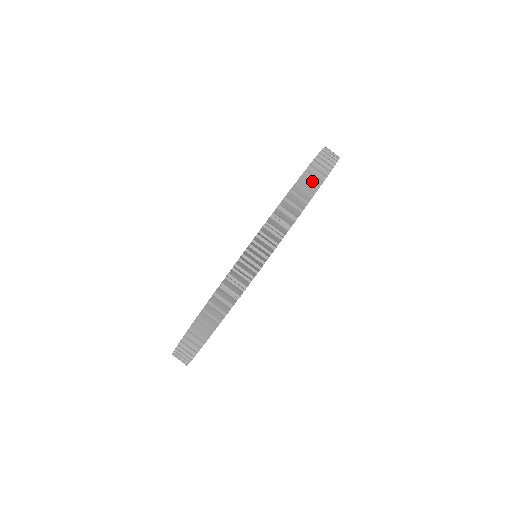
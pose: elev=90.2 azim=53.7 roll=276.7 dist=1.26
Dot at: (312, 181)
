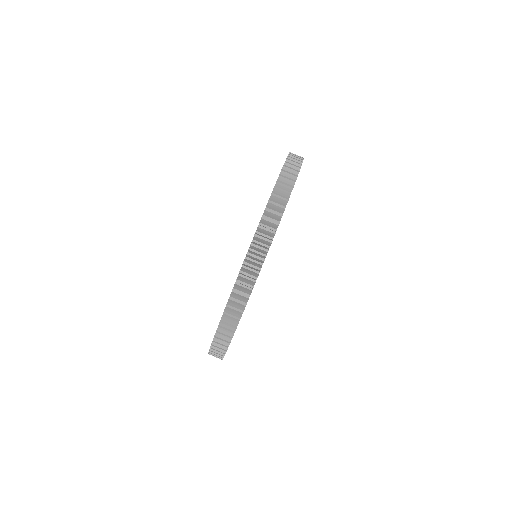
Dot at: (287, 182)
